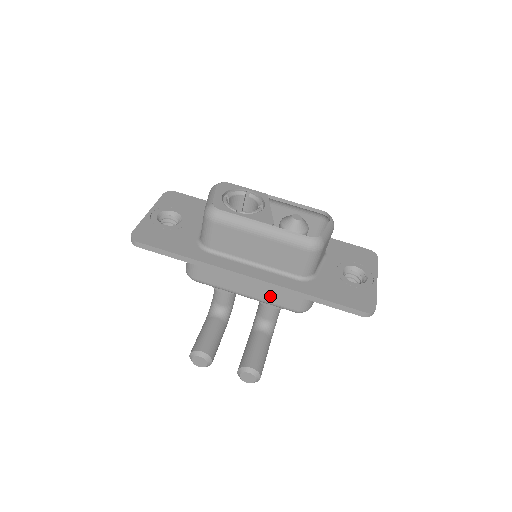
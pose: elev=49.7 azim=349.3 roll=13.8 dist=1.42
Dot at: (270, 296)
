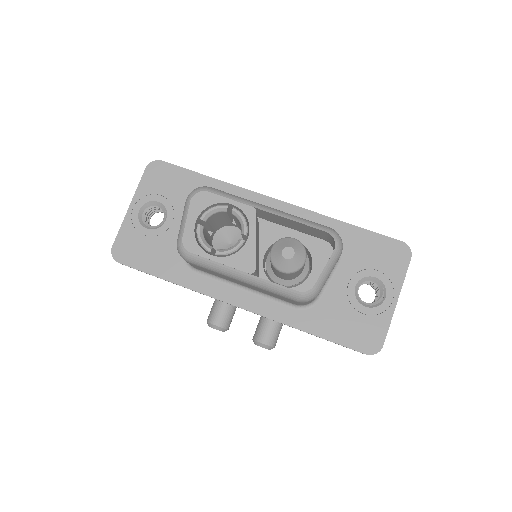
Dot at: occluded
